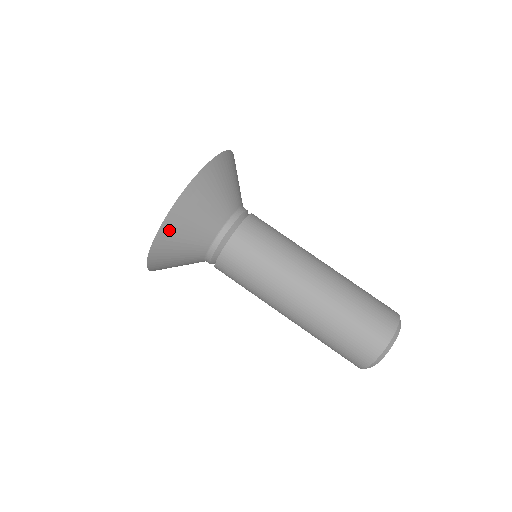
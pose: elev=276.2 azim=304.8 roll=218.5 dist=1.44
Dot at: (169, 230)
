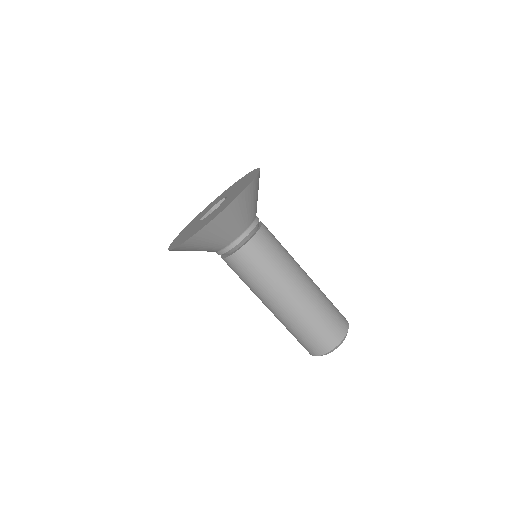
Dot at: (223, 217)
